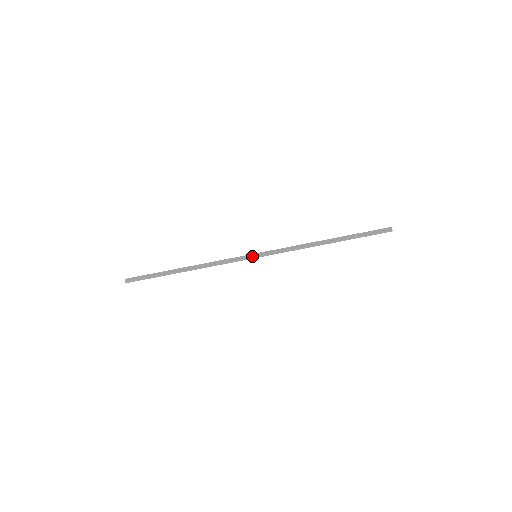
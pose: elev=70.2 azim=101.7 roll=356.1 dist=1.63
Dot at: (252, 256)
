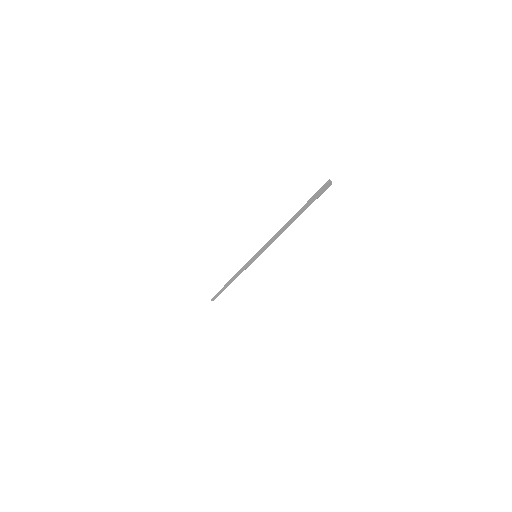
Dot at: (253, 259)
